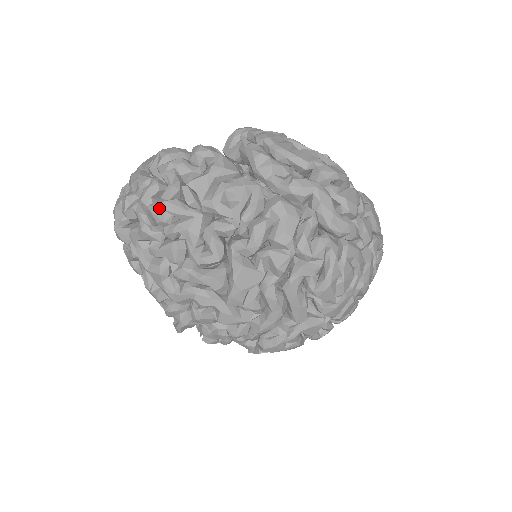
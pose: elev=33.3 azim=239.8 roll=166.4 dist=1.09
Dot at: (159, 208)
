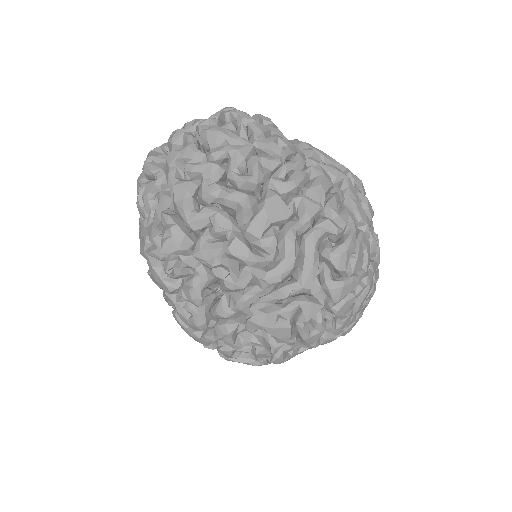
Dot at: (216, 129)
